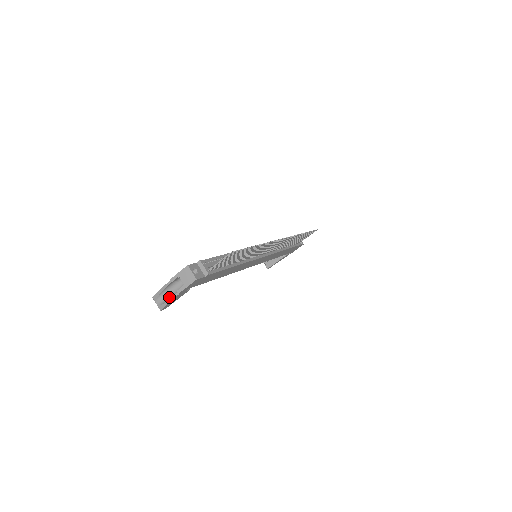
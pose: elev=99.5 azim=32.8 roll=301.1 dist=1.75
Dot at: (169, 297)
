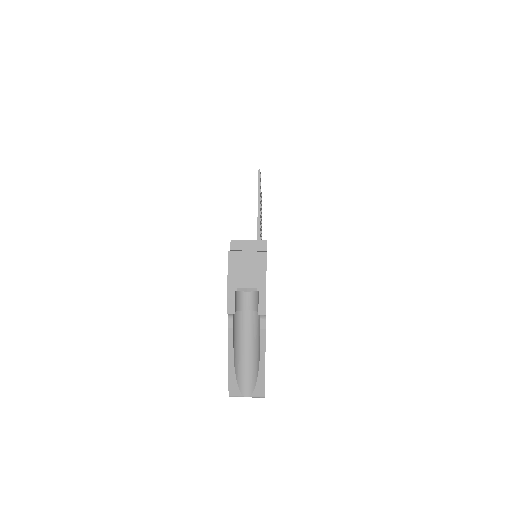
Dot at: (253, 355)
